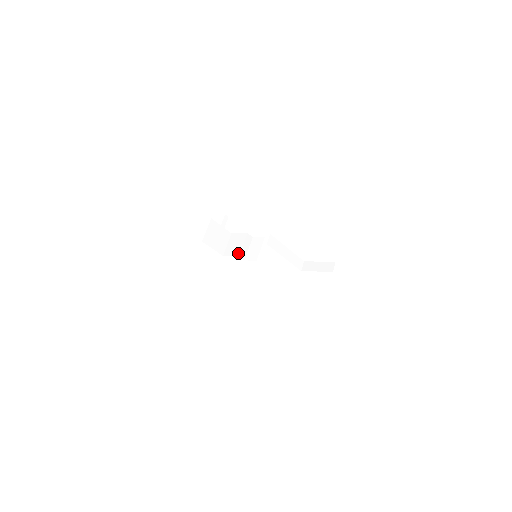
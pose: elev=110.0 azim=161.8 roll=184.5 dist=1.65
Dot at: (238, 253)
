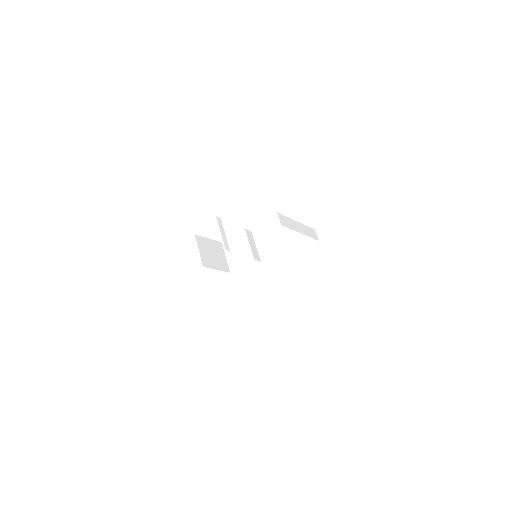
Dot at: (250, 257)
